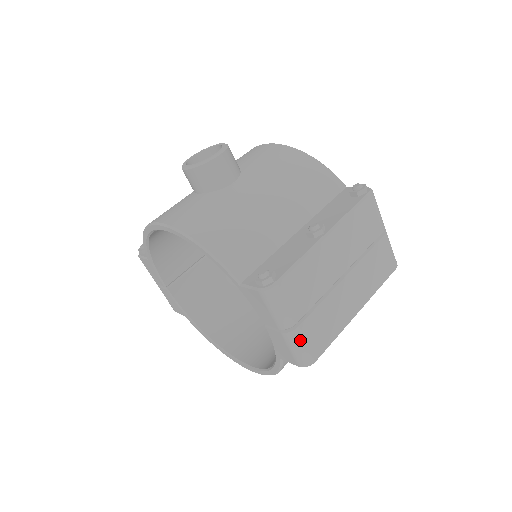
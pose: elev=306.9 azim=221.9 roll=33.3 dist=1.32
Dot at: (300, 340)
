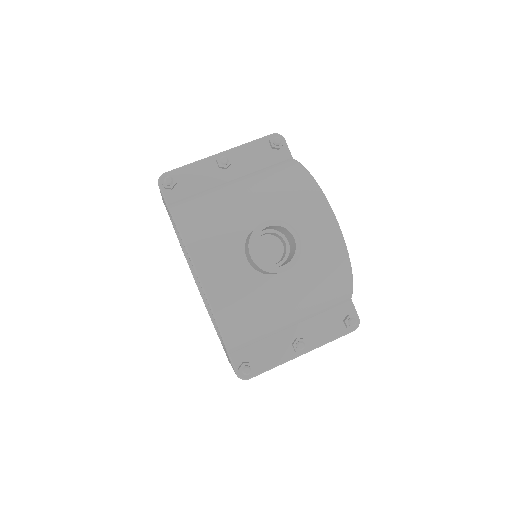
Dot at: occluded
